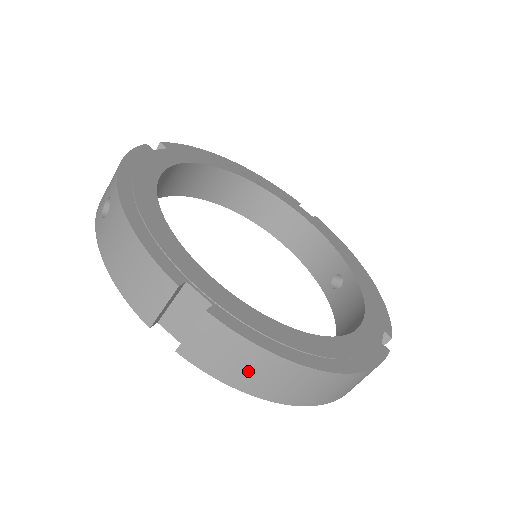
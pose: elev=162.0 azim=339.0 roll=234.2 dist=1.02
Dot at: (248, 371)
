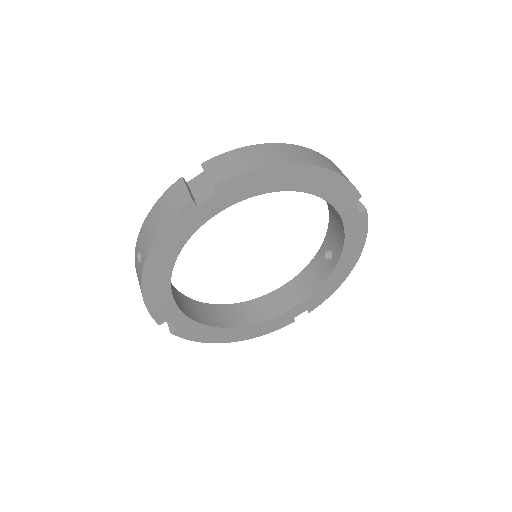
Dot at: (250, 159)
